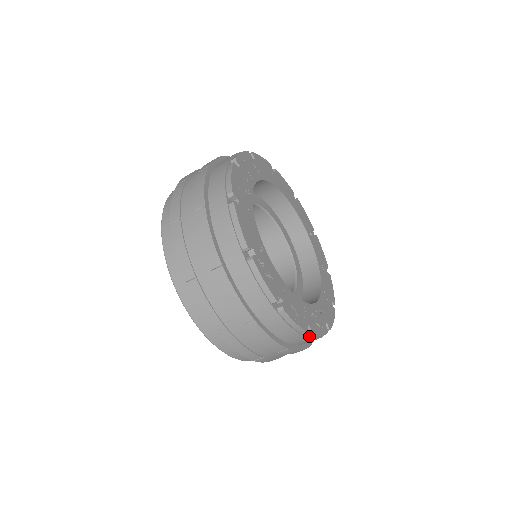
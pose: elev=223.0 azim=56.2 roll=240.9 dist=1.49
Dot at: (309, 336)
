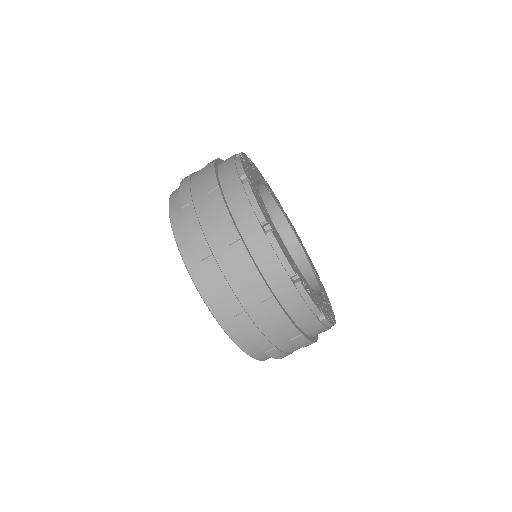
Dot at: occluded
